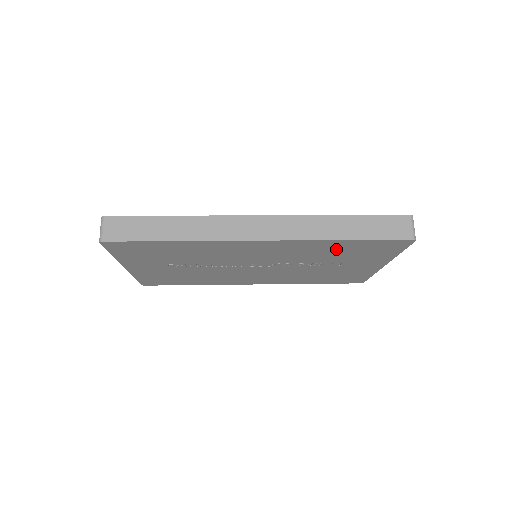
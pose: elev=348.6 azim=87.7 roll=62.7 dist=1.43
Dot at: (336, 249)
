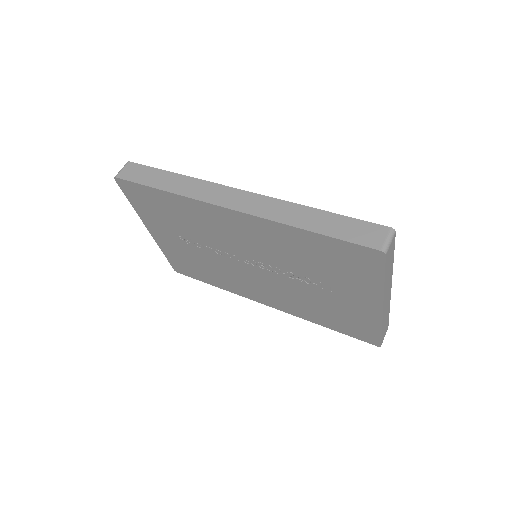
Dot at: (309, 250)
